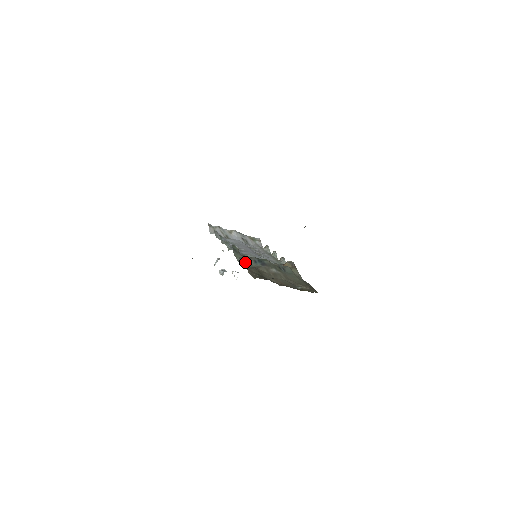
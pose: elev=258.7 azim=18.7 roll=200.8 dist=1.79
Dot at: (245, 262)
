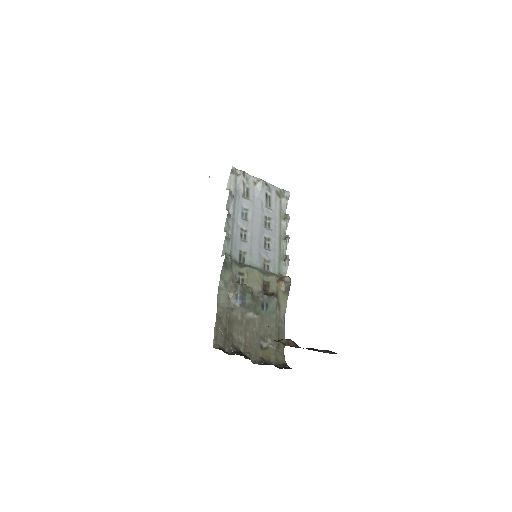
Dot at: (225, 293)
